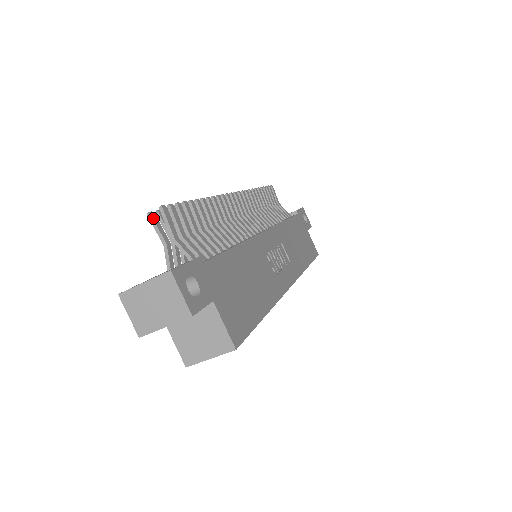
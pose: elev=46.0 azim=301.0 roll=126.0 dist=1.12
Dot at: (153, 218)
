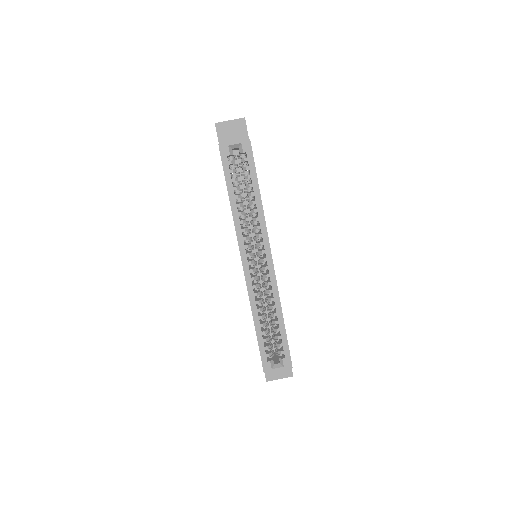
Dot at: occluded
